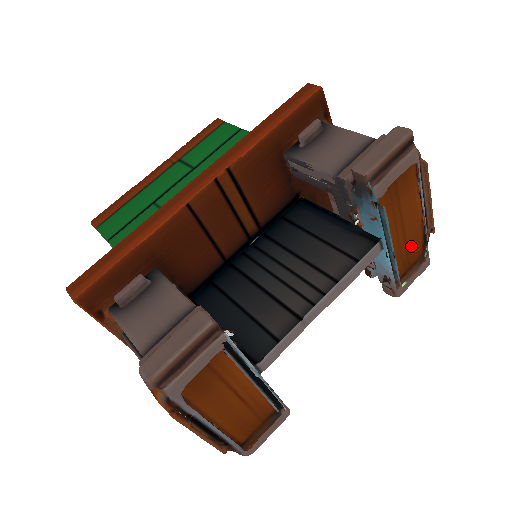
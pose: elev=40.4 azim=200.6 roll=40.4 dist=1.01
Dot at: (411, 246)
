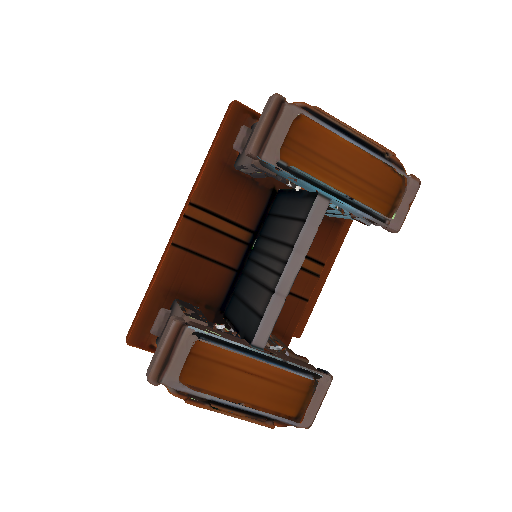
Dot at: (375, 179)
